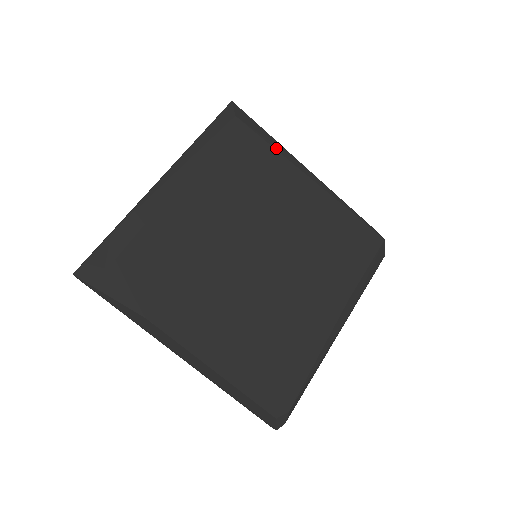
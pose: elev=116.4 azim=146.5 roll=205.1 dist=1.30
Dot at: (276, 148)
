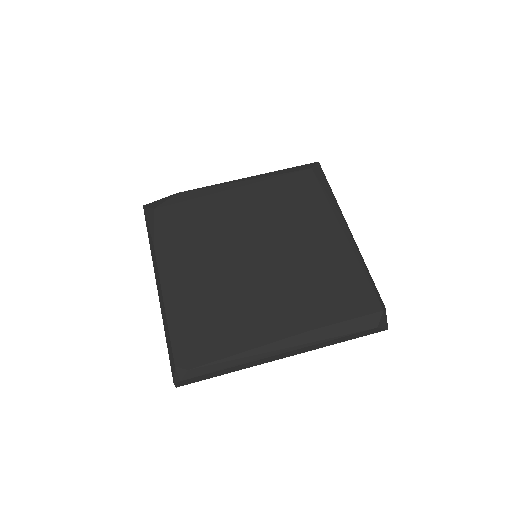
Dot at: (328, 199)
